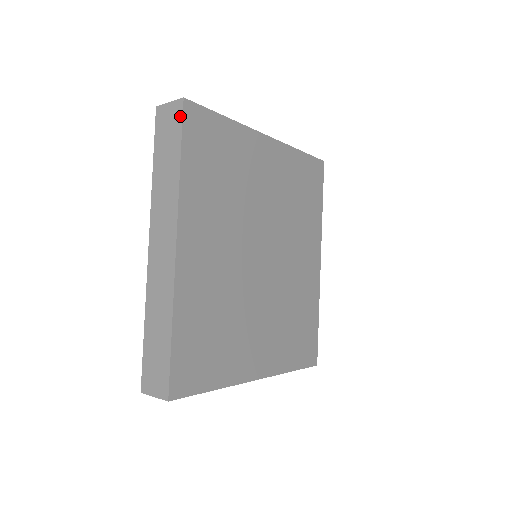
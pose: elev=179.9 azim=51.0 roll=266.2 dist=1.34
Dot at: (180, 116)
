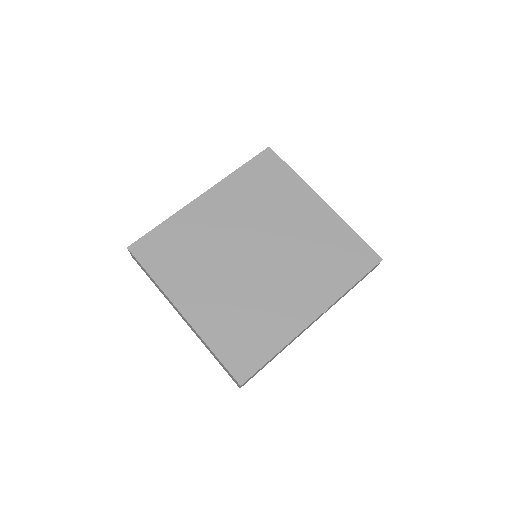
Dot at: (261, 153)
